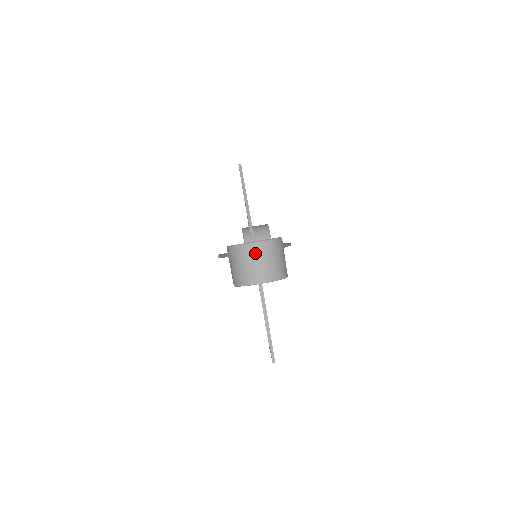
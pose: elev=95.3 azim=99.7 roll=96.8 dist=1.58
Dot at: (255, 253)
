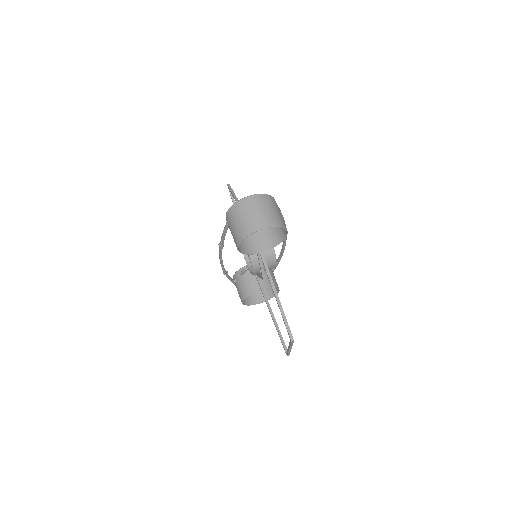
Dot at: (252, 204)
